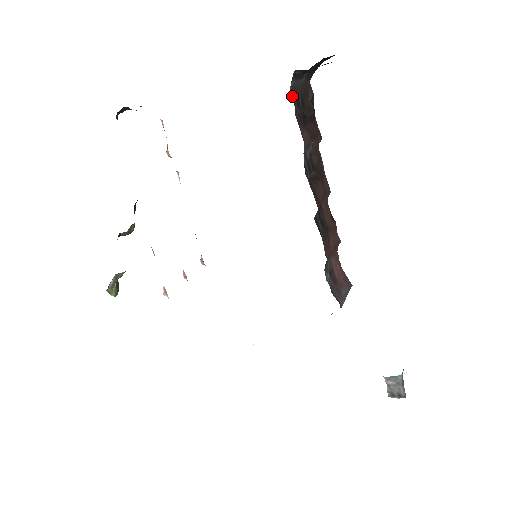
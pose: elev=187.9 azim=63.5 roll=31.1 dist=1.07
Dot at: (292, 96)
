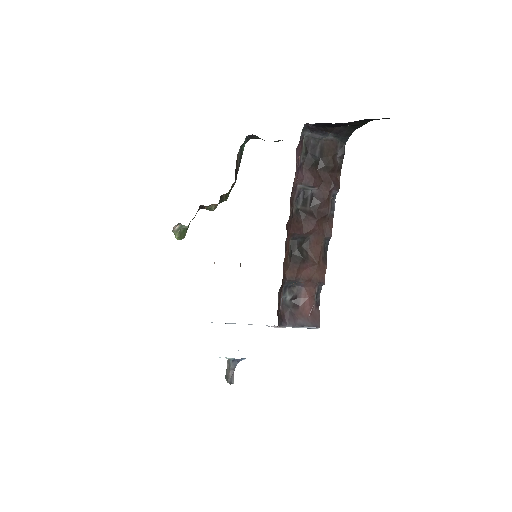
Dot at: (306, 143)
